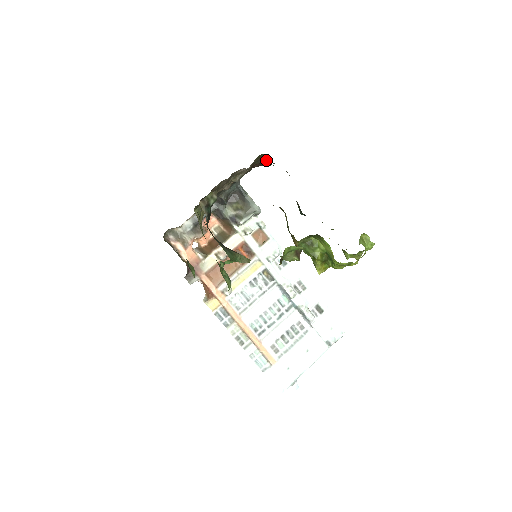
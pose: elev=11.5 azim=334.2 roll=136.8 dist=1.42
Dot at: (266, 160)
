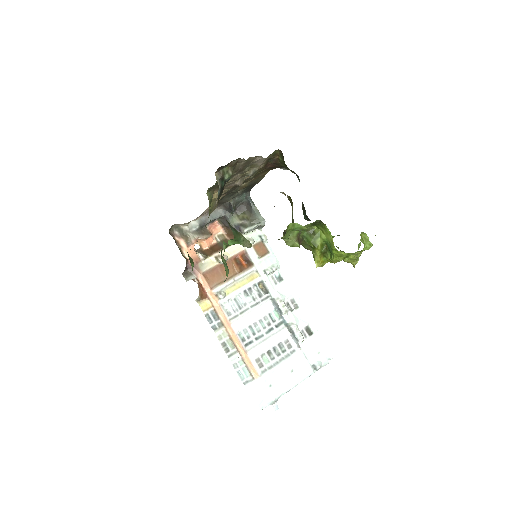
Dot at: (280, 159)
